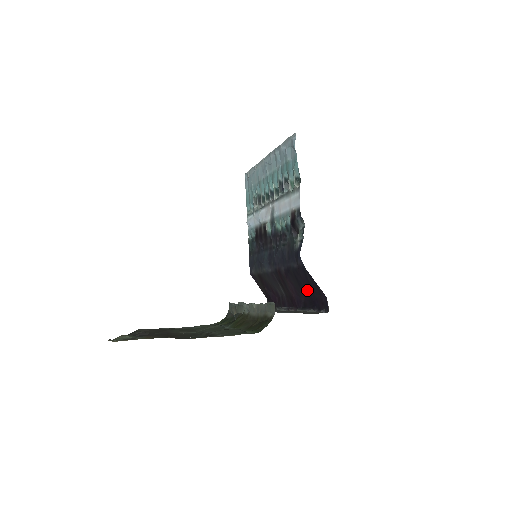
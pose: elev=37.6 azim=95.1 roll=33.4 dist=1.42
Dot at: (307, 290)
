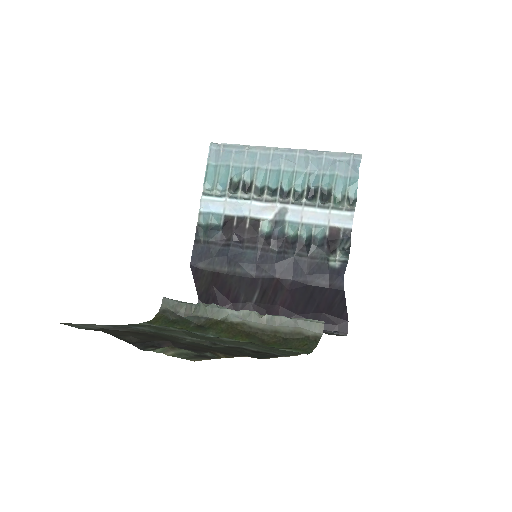
Dot at: (318, 308)
